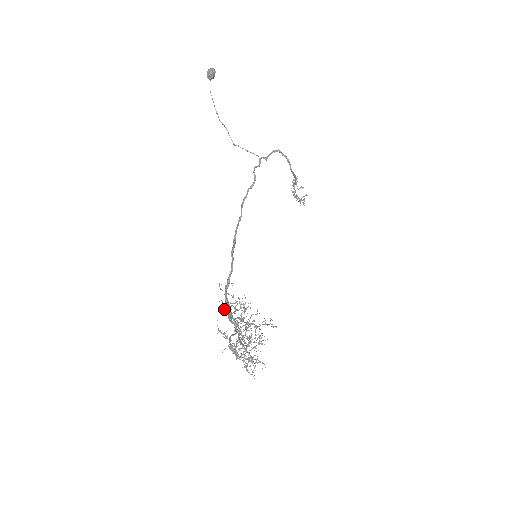
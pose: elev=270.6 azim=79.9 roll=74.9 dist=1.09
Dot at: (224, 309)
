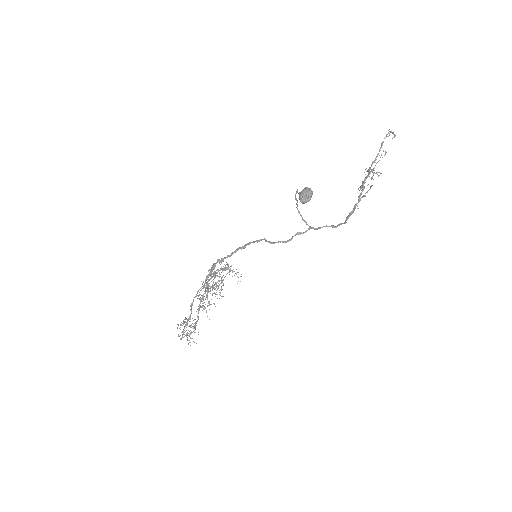
Dot at: (198, 295)
